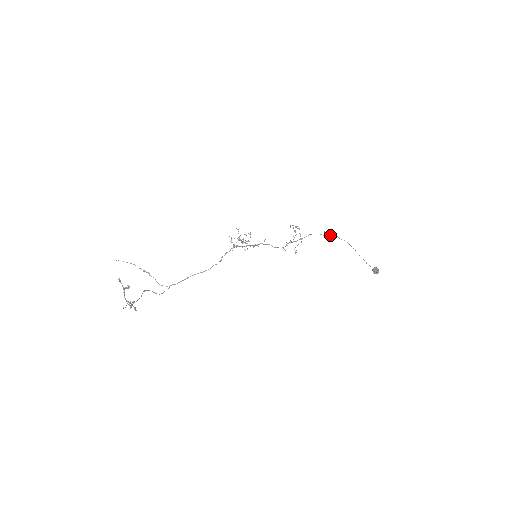
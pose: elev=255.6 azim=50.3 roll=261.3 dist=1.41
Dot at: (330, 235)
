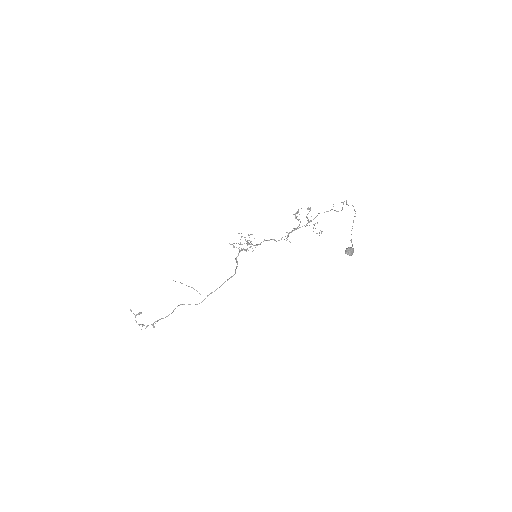
Dot at: (348, 205)
